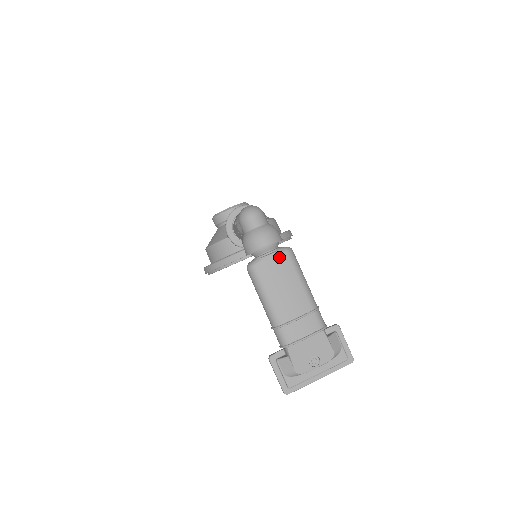
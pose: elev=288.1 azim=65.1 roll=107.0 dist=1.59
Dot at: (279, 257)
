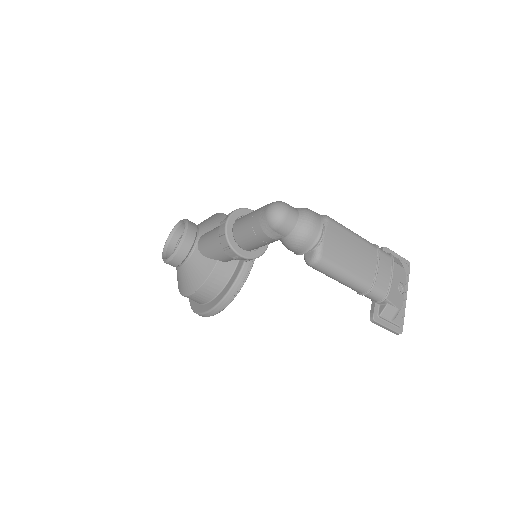
Dot at: (329, 230)
